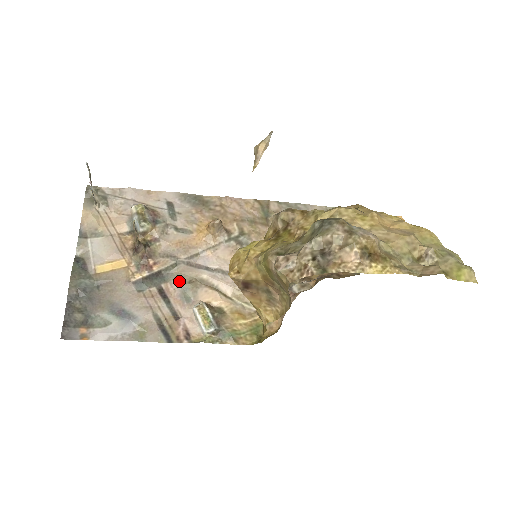
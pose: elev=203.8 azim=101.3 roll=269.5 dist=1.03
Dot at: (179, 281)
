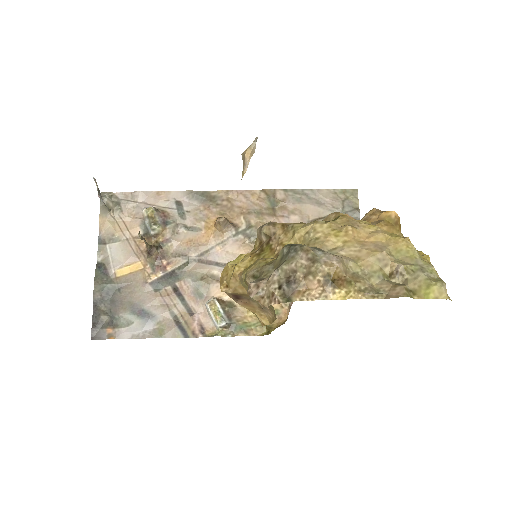
Dot at: (191, 279)
